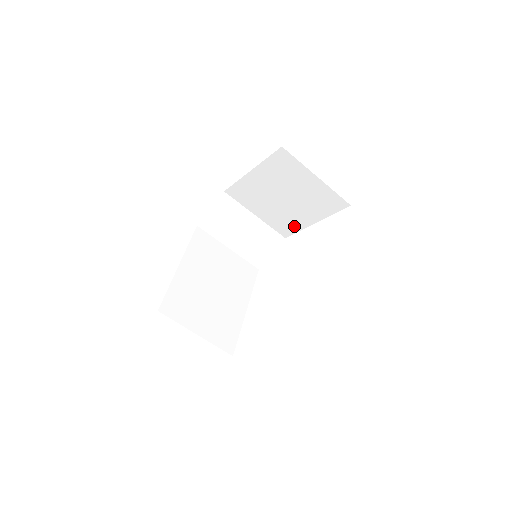
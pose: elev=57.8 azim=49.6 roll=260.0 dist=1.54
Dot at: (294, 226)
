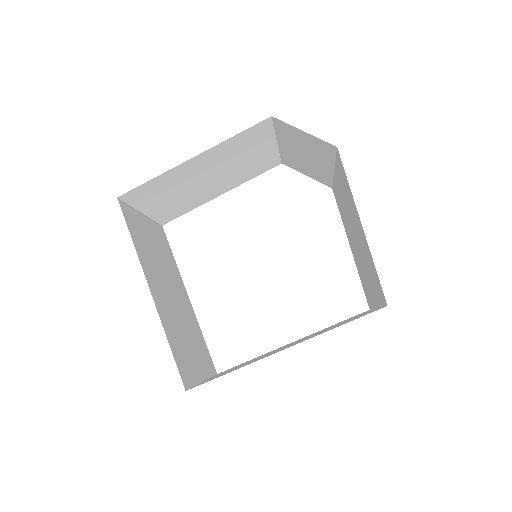
Dot at: (342, 216)
